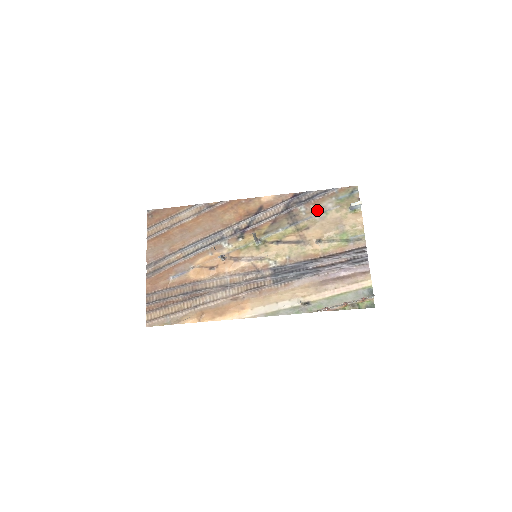
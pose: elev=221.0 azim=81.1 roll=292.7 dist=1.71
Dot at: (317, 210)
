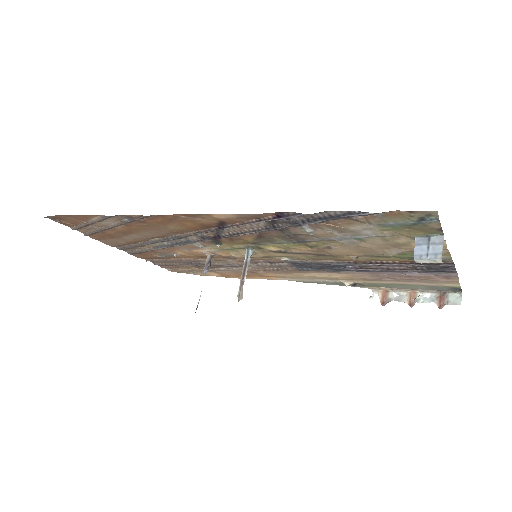
Dot at: (339, 233)
